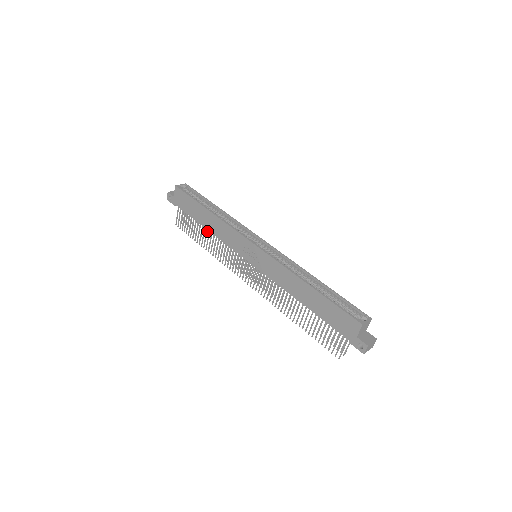
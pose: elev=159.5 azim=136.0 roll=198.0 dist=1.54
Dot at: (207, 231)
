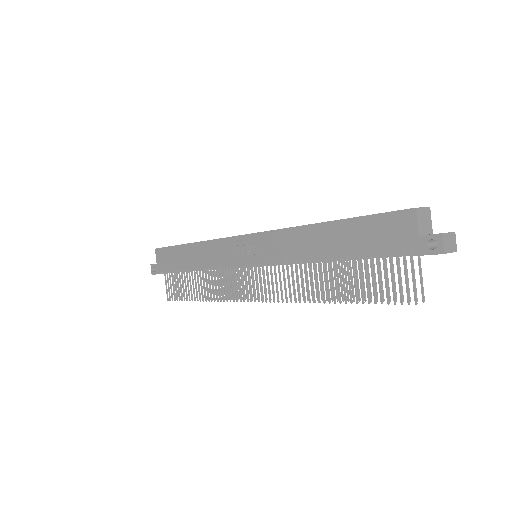
Dot at: occluded
